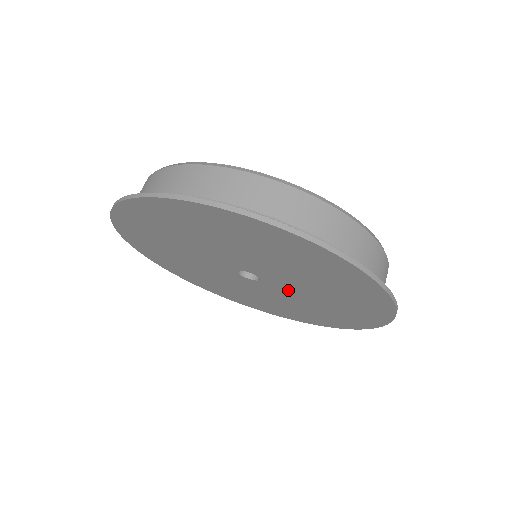
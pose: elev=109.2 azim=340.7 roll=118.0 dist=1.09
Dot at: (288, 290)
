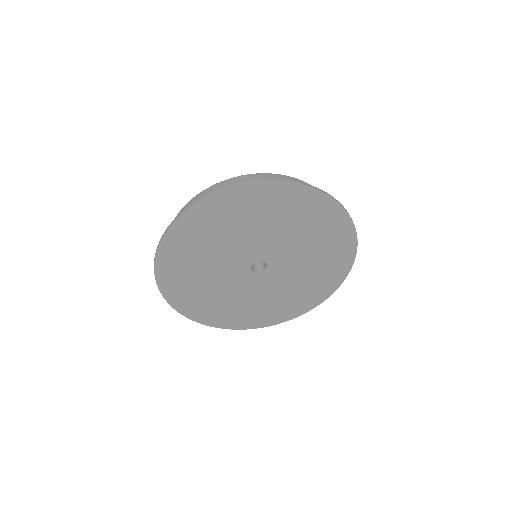
Dot at: (287, 261)
